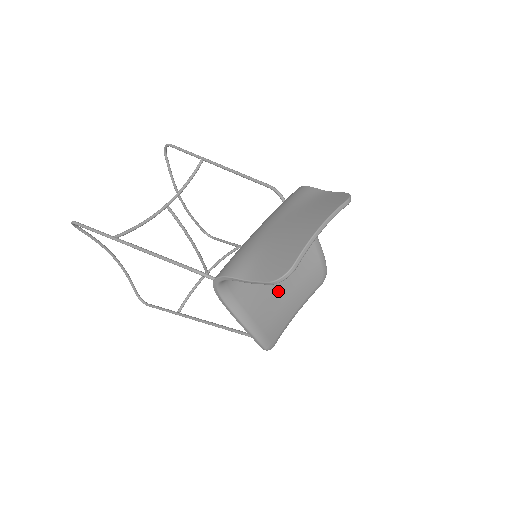
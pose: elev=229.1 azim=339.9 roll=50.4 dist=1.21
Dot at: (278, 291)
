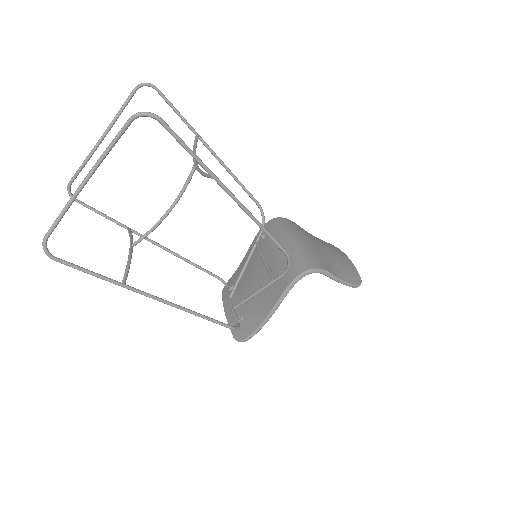
Dot at: occluded
